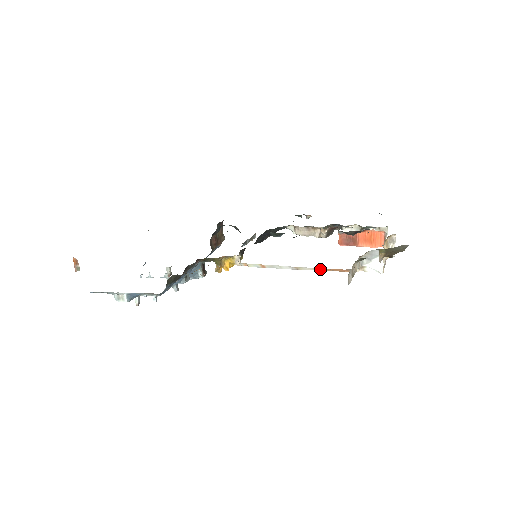
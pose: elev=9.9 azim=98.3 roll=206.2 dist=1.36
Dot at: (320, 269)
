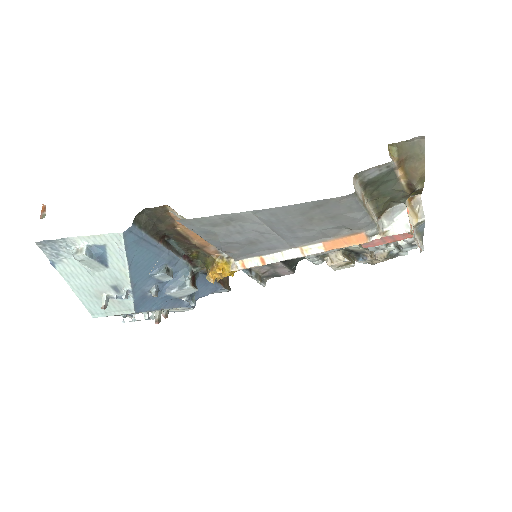
Dot at: (331, 245)
